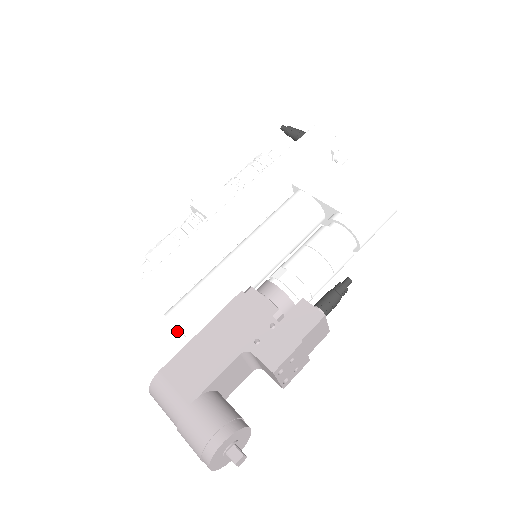
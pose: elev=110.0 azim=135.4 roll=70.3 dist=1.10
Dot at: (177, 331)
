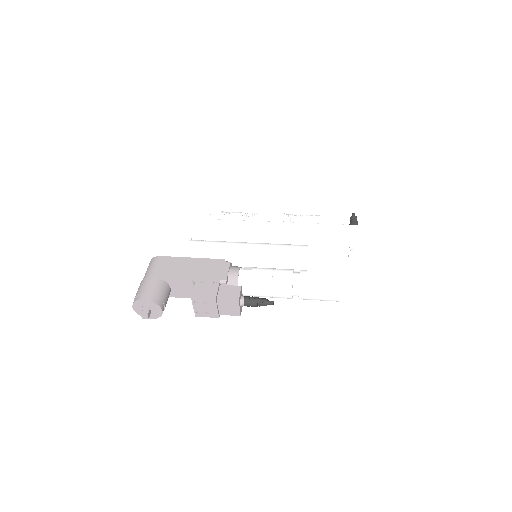
Dot at: (186, 250)
